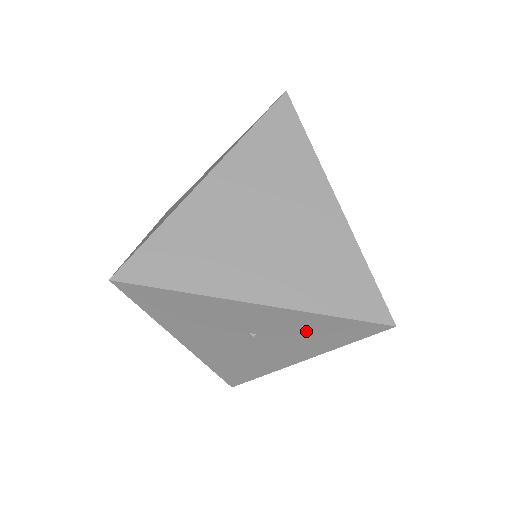
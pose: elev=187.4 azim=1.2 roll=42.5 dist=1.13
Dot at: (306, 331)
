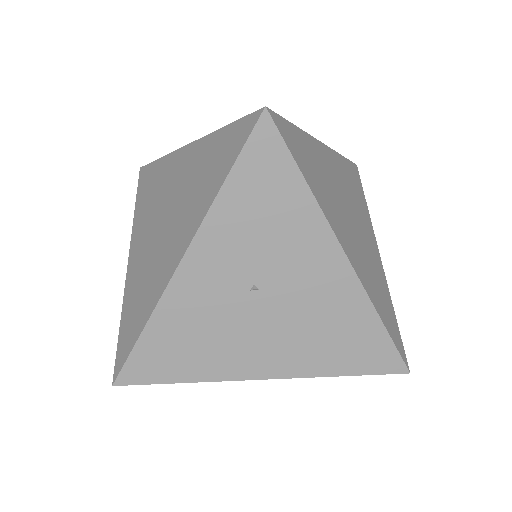
Dot at: (258, 222)
